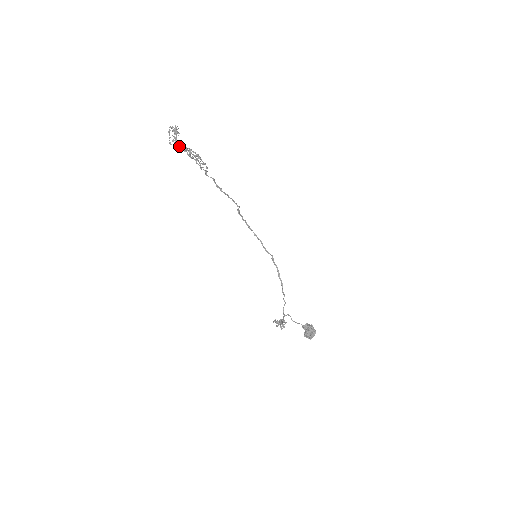
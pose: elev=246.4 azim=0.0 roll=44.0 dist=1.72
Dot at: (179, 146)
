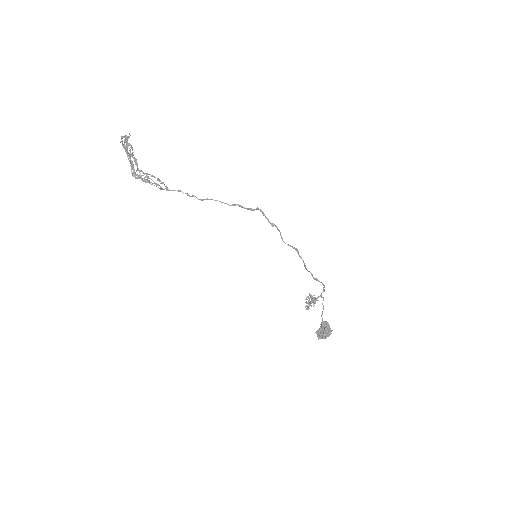
Dot at: (134, 161)
